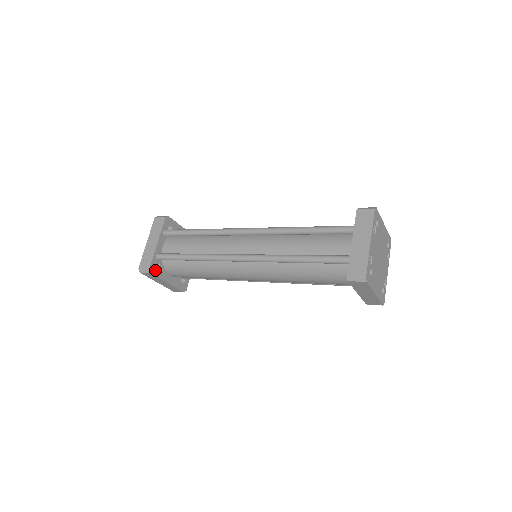
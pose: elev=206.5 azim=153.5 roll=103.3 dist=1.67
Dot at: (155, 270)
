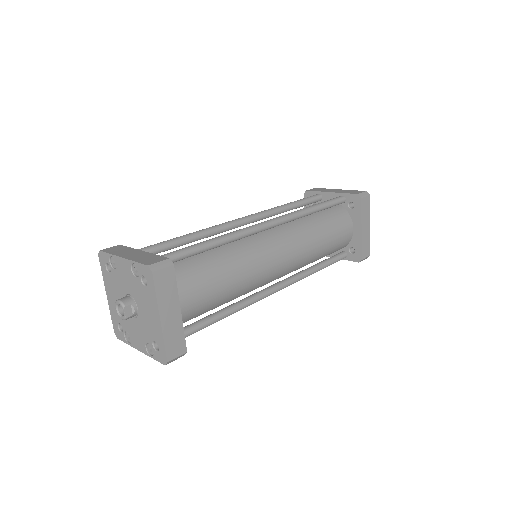
Dot at: occluded
